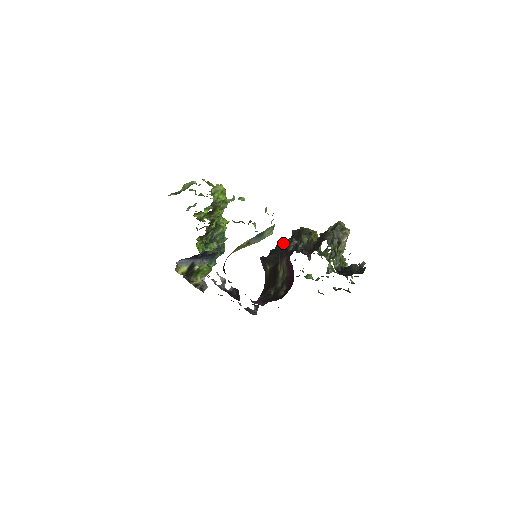
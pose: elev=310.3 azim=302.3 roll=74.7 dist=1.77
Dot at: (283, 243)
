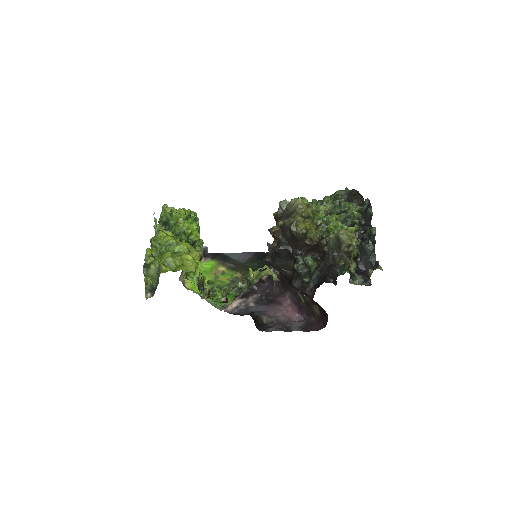
Dot at: (281, 248)
